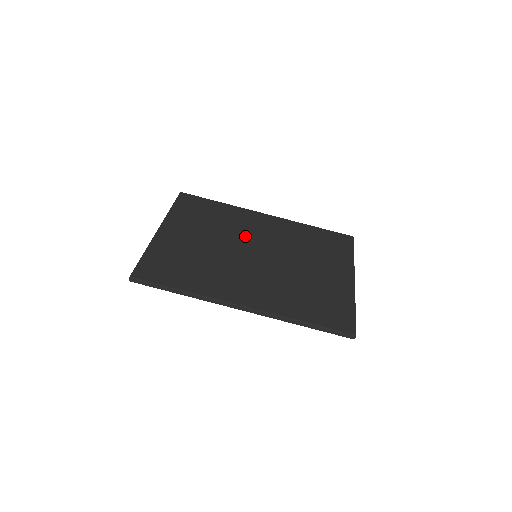
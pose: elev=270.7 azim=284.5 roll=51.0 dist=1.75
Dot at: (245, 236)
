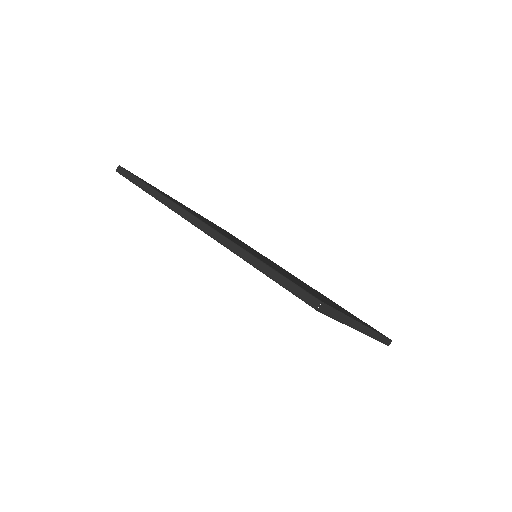
Dot at: occluded
